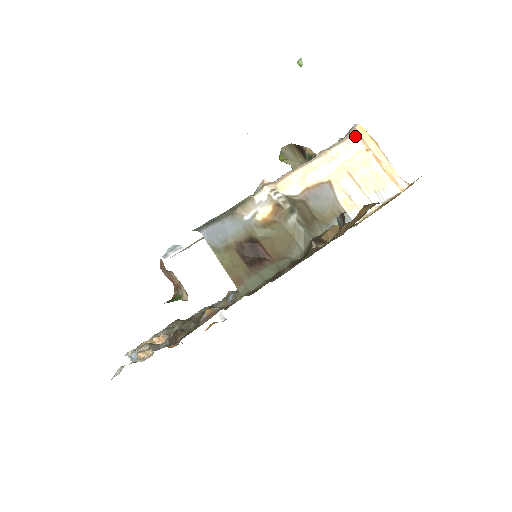
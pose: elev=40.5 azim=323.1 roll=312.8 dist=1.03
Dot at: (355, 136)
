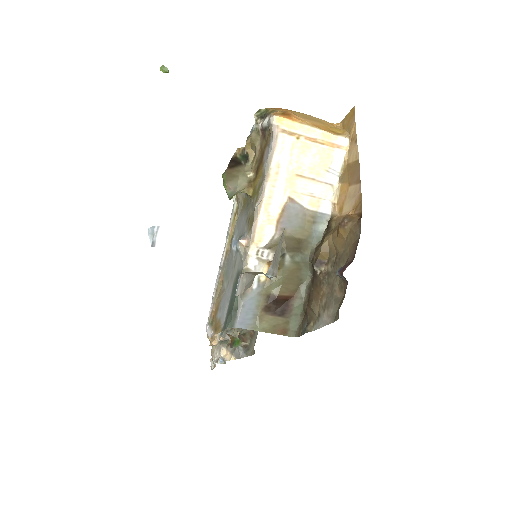
Dot at: (280, 134)
